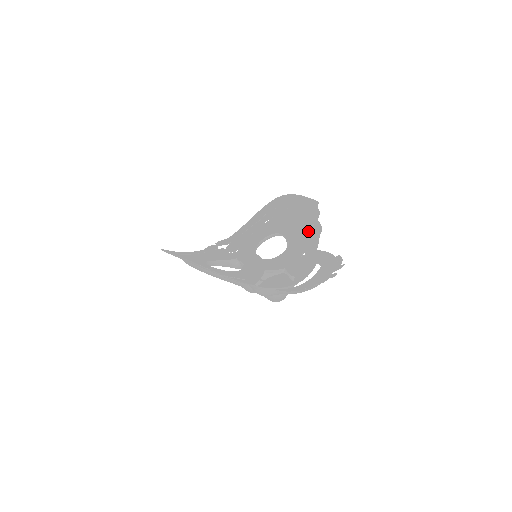
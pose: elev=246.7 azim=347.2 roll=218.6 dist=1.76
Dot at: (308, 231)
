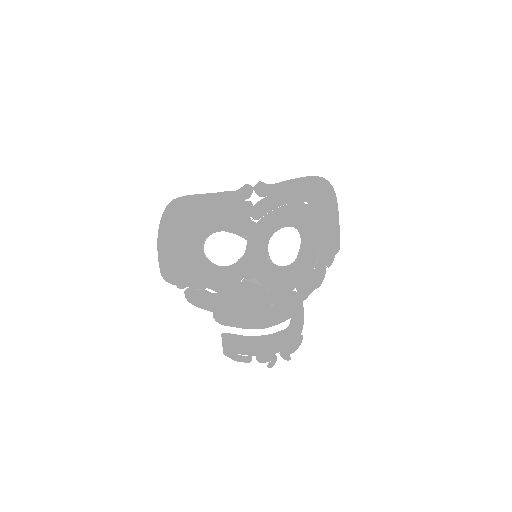
Dot at: (315, 269)
